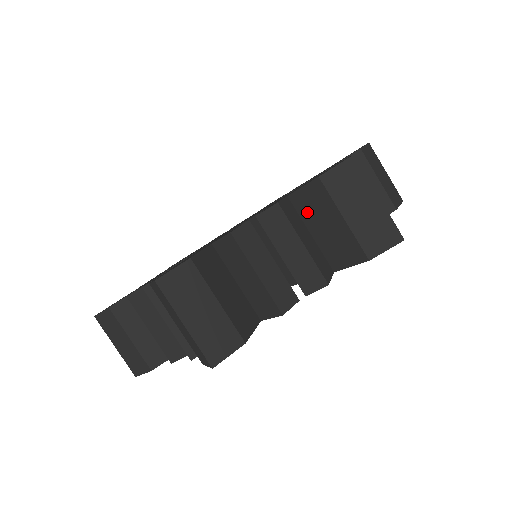
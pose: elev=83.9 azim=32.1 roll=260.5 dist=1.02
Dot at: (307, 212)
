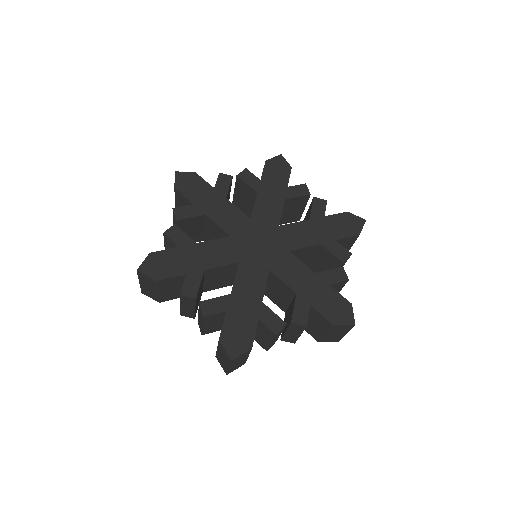
Dot at: occluded
